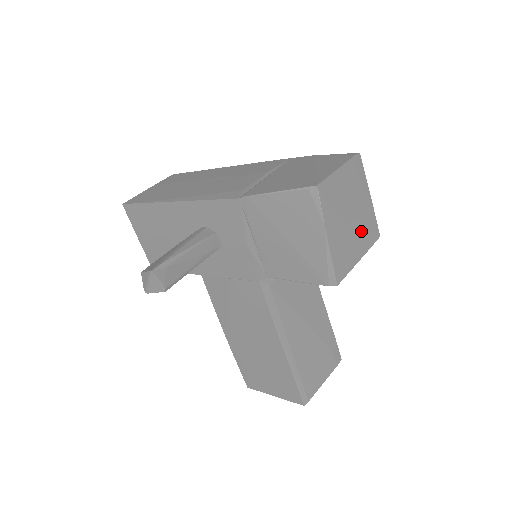
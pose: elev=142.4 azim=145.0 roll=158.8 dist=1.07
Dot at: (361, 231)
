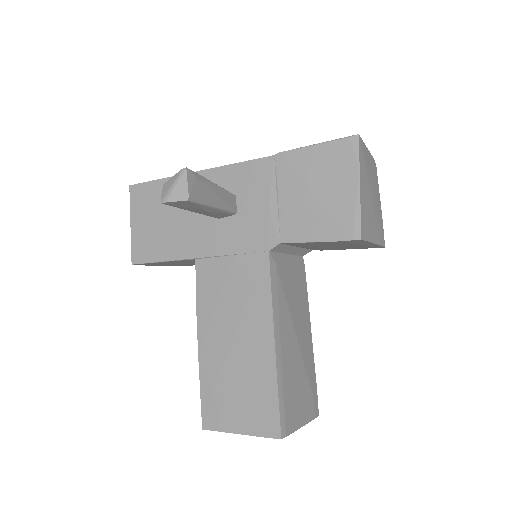
Dot at: (376, 220)
